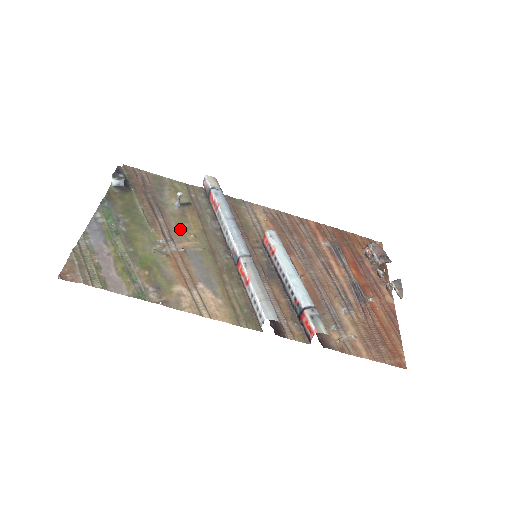
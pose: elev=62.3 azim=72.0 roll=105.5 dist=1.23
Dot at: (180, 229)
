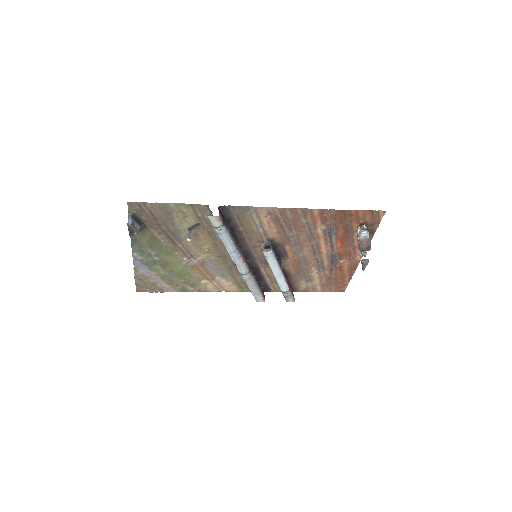
Dot at: (196, 247)
